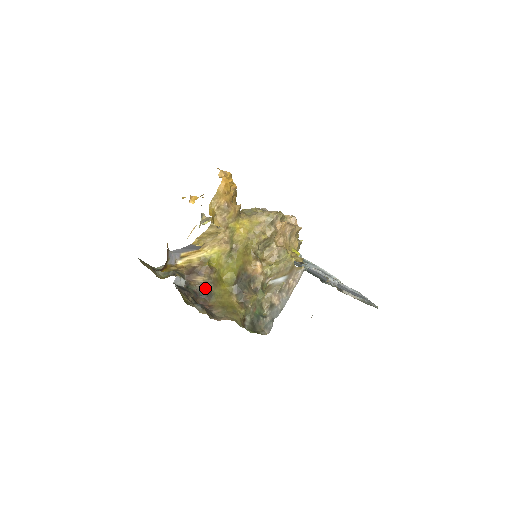
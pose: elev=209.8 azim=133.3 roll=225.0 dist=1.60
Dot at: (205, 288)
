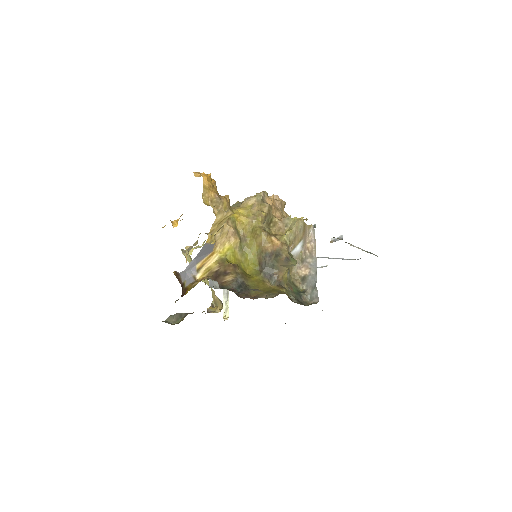
Dot at: (239, 284)
